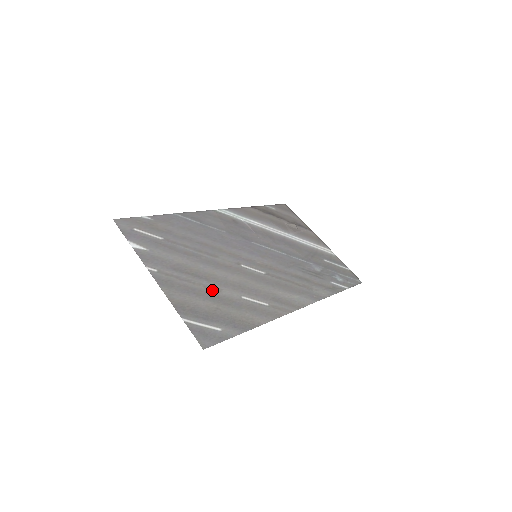
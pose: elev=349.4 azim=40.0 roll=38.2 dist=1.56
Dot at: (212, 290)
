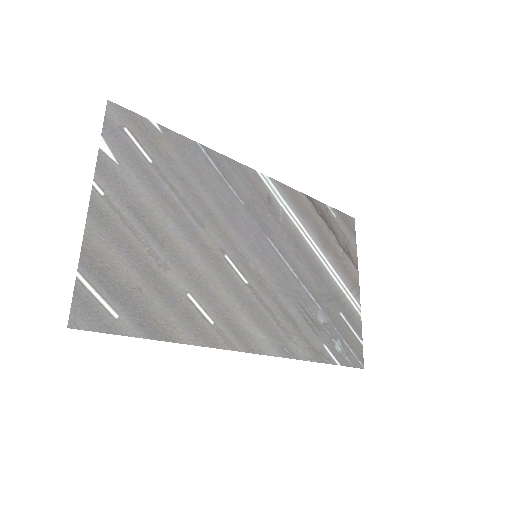
Dot at: (155, 262)
